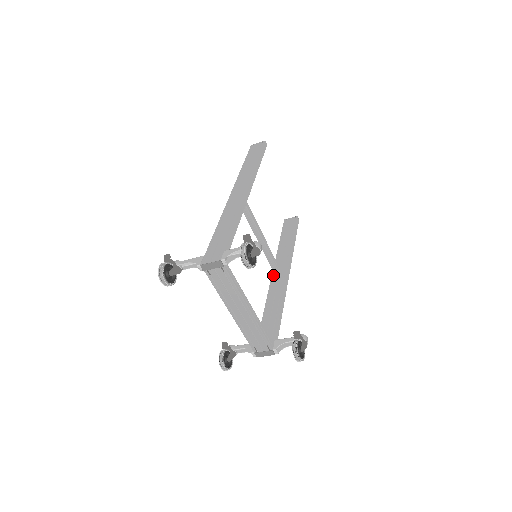
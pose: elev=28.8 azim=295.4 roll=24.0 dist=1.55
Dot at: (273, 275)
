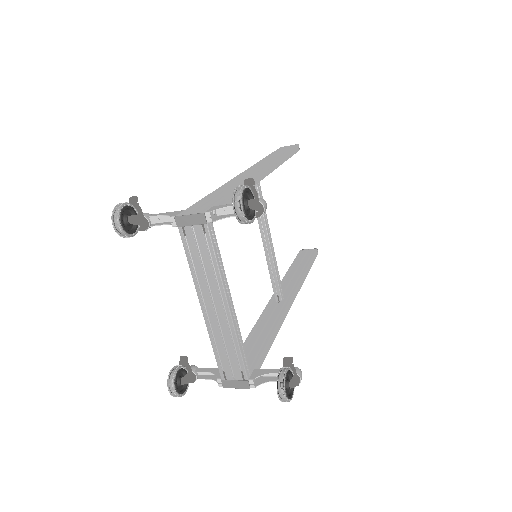
Dot at: (272, 298)
